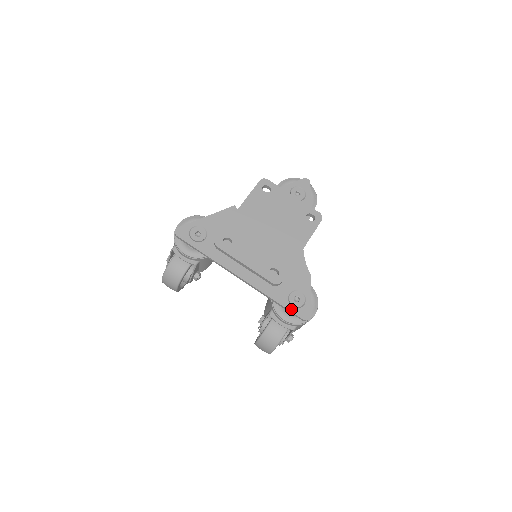
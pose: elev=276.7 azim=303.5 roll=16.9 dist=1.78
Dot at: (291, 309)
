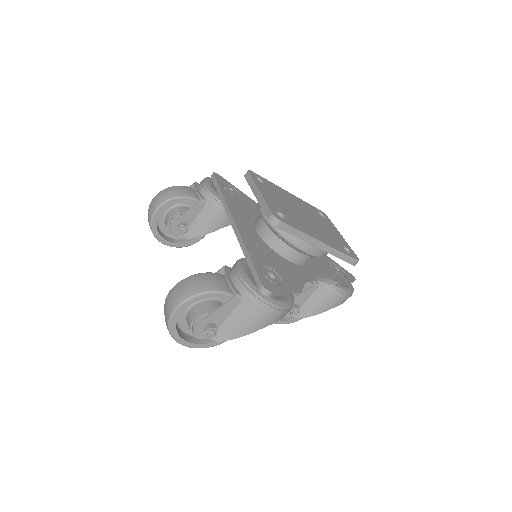
Dot at: (258, 270)
